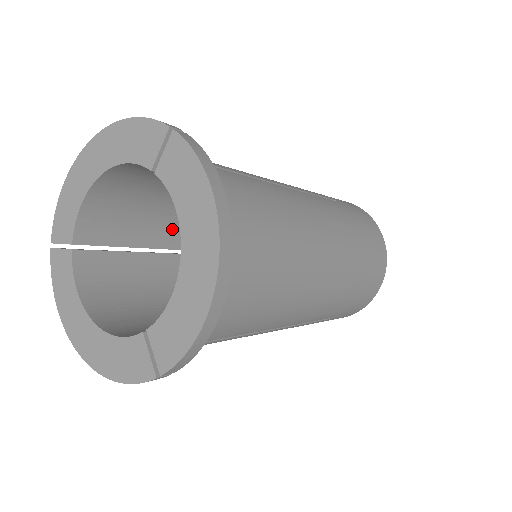
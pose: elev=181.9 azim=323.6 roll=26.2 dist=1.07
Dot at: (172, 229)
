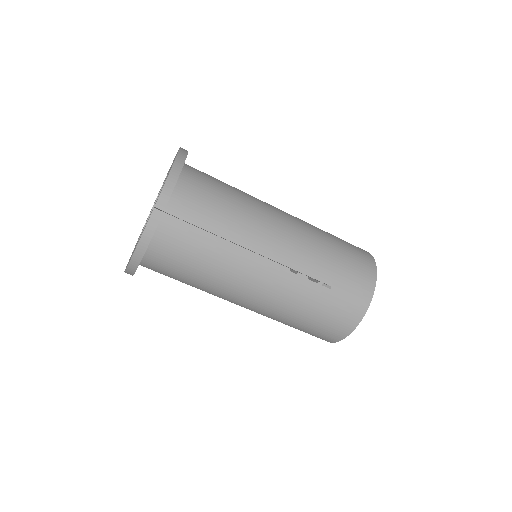
Dot at: occluded
